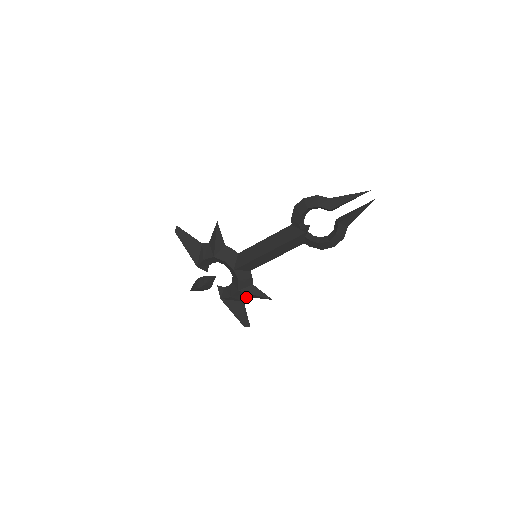
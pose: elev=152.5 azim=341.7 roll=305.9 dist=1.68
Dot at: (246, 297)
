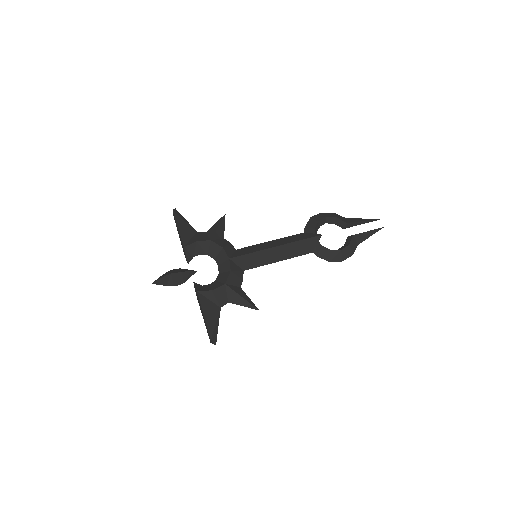
Dot at: (226, 302)
